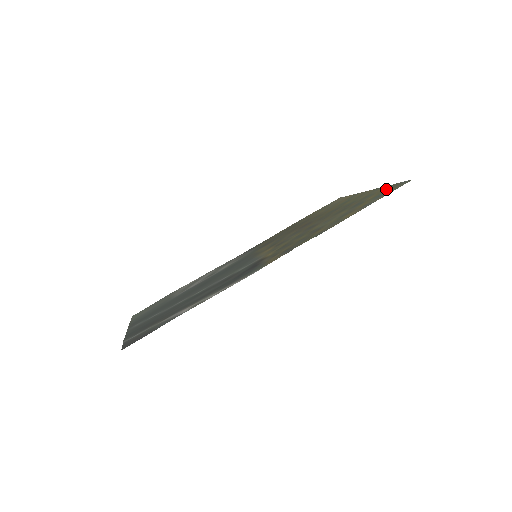
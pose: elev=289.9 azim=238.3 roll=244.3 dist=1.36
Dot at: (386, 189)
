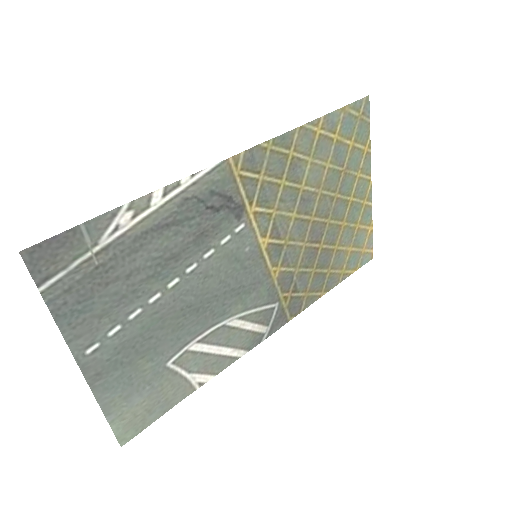
Dot at: (360, 133)
